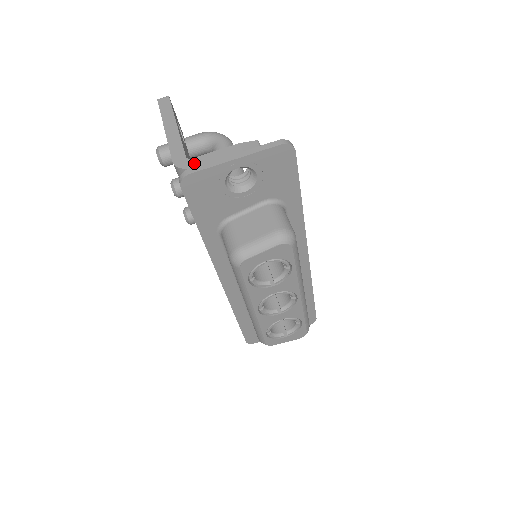
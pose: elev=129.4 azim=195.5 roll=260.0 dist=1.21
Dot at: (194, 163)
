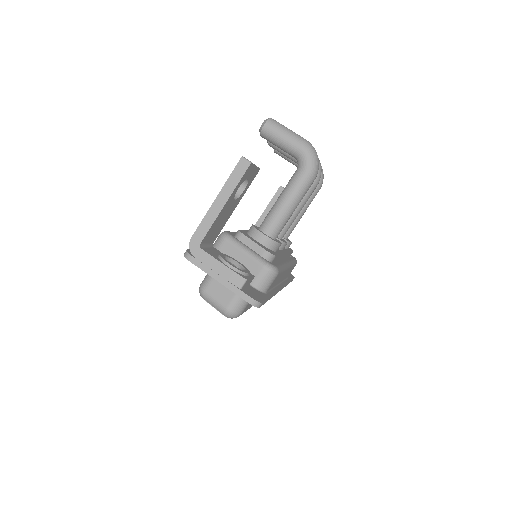
Dot at: (199, 255)
